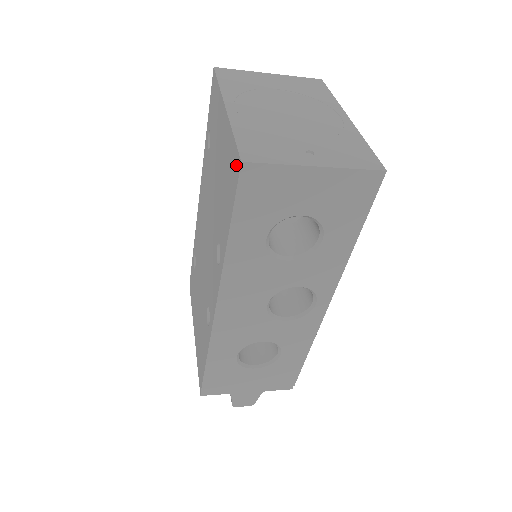
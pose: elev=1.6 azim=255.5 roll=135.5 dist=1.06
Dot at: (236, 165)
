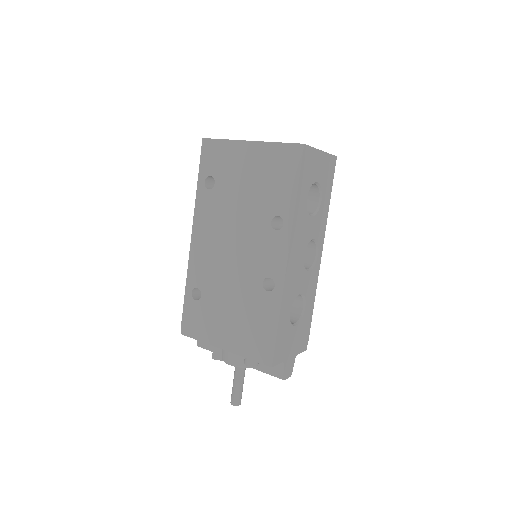
Dot at: (295, 151)
